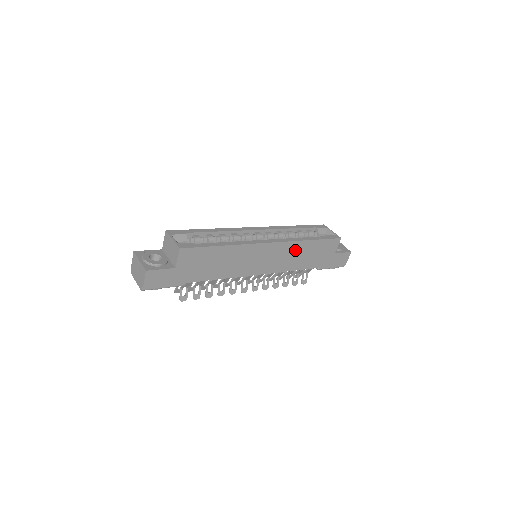
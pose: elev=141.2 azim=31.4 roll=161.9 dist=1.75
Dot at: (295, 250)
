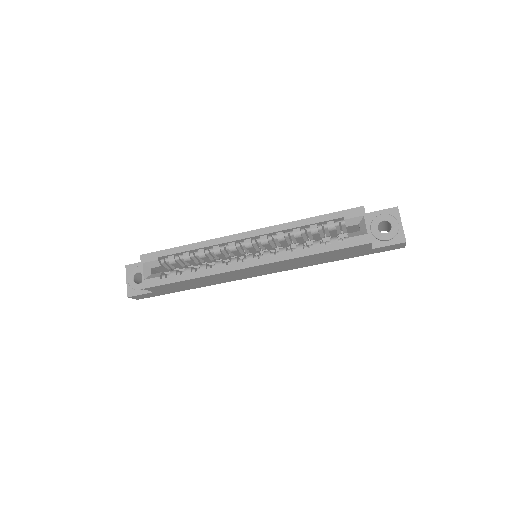
Dot at: (295, 261)
